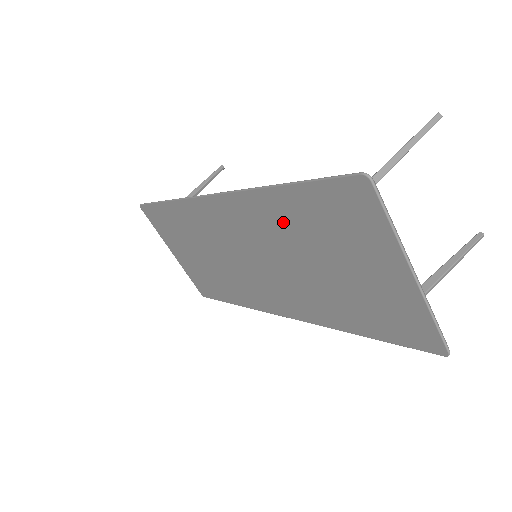
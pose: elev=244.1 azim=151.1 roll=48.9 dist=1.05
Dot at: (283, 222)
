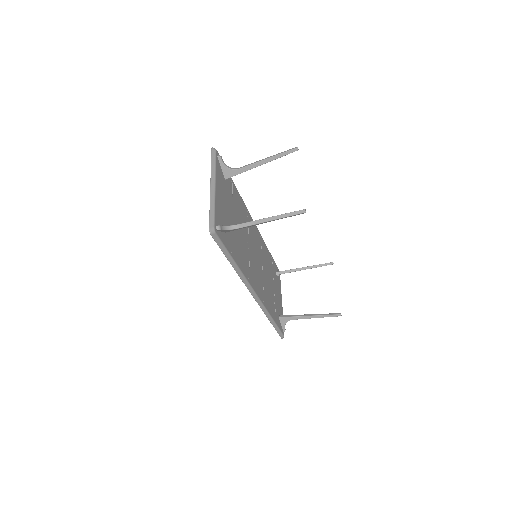
Dot at: occluded
